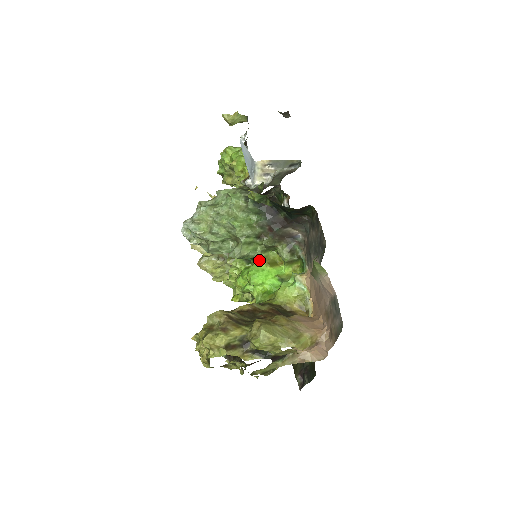
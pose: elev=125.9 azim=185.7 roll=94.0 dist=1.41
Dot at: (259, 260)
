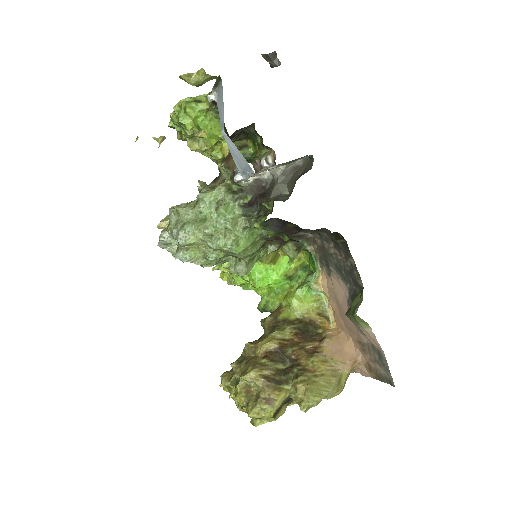
Dot at: (260, 260)
